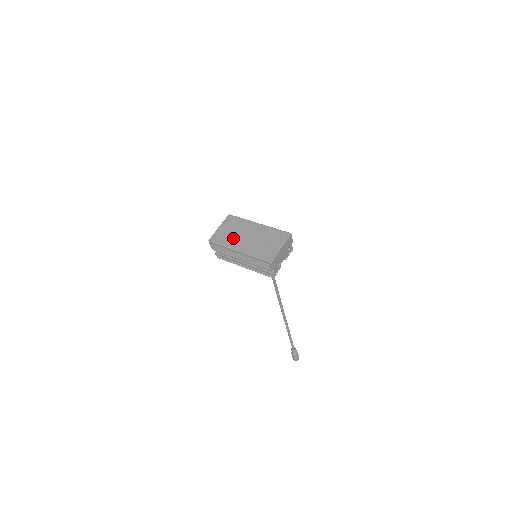
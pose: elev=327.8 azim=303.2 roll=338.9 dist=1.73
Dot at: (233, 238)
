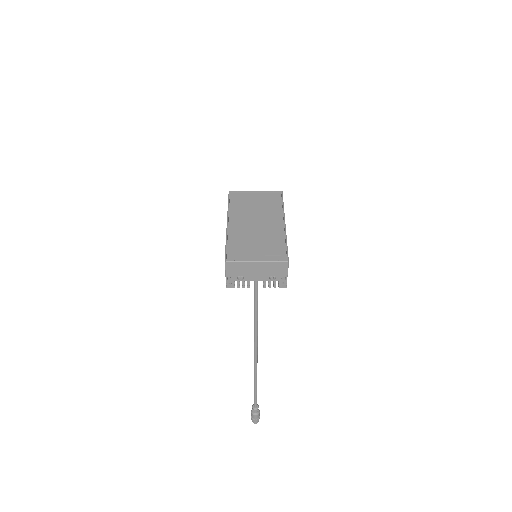
Dot at: (245, 210)
